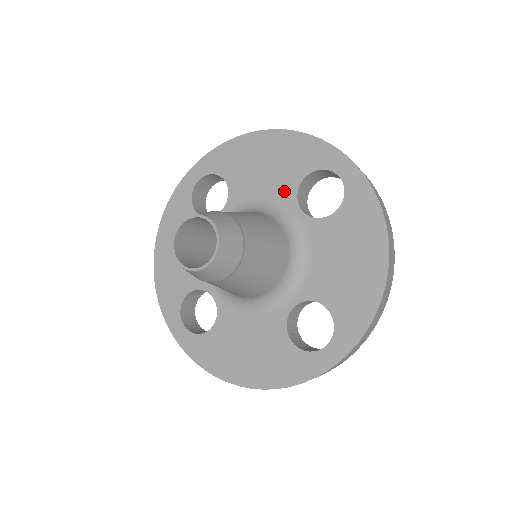
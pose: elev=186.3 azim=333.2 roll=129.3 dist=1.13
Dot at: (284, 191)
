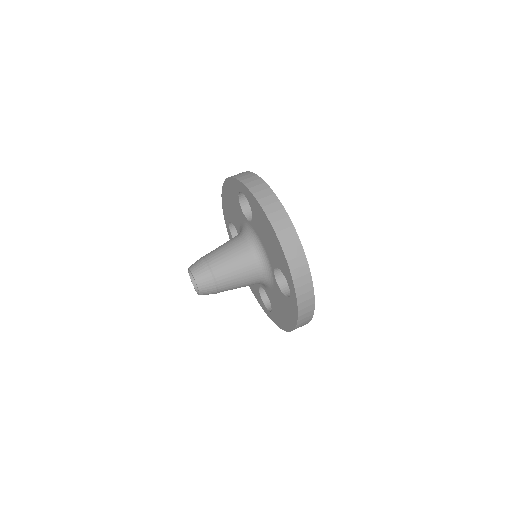
Dot at: (271, 259)
